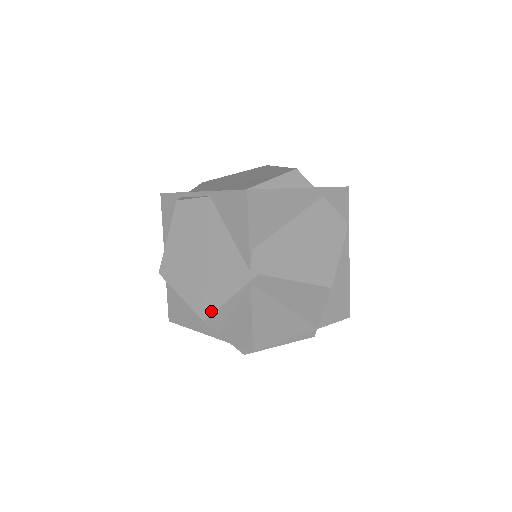
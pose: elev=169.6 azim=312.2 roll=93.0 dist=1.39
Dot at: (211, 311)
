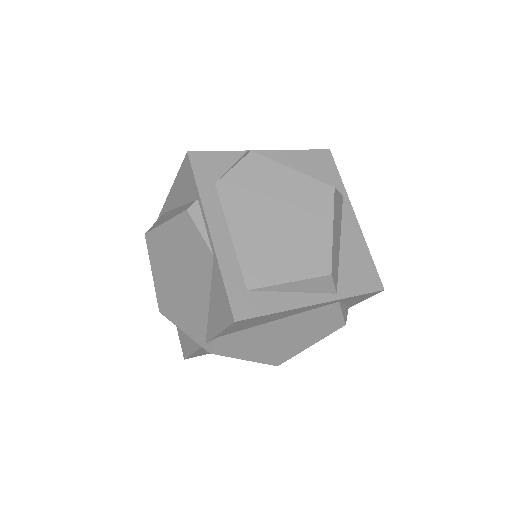
Dot at: (167, 316)
